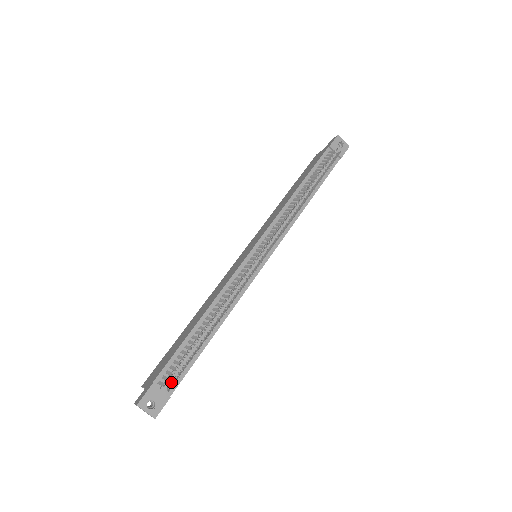
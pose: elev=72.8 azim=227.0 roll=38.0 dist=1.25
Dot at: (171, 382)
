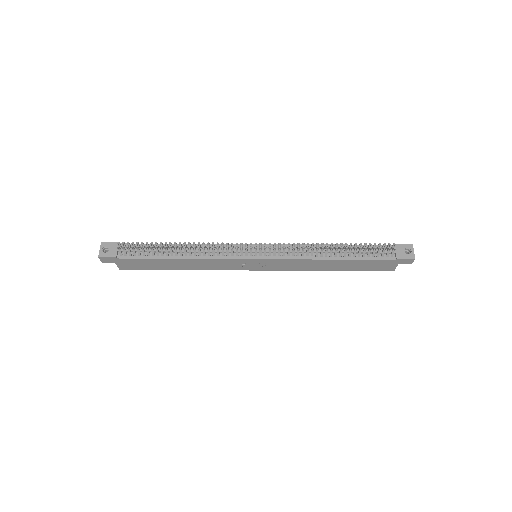
Dot at: (124, 248)
